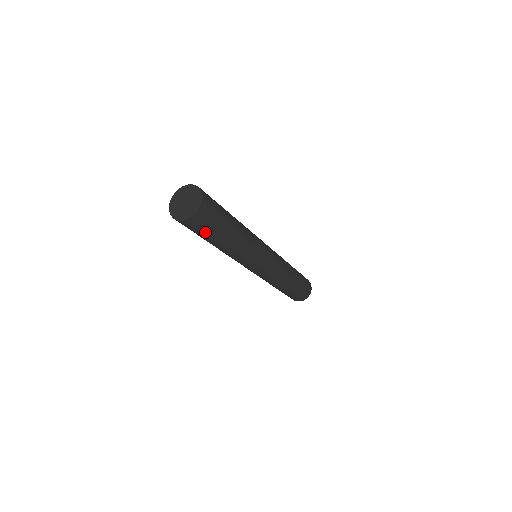
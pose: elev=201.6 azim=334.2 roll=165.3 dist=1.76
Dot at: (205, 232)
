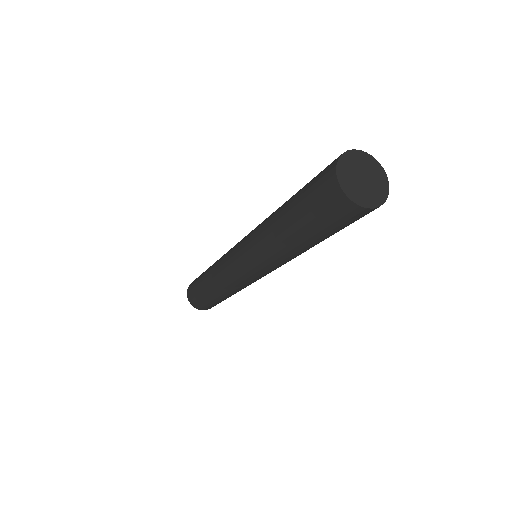
Dot at: (345, 226)
